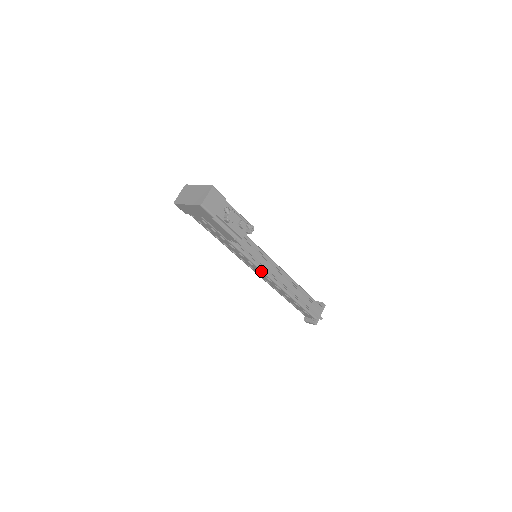
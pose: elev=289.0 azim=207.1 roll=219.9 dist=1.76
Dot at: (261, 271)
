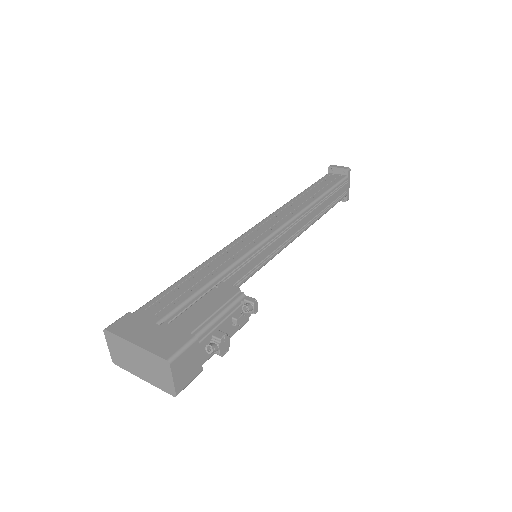
Dot at: (271, 258)
